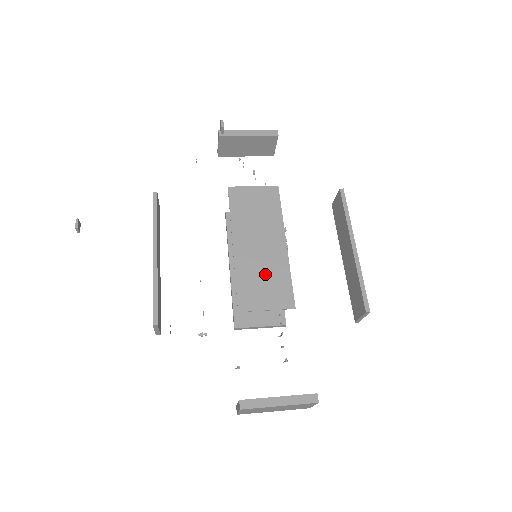
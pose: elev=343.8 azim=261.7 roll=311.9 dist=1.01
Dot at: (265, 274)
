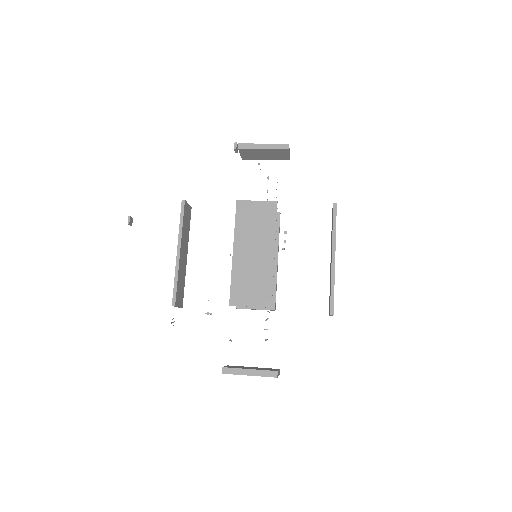
Dot at: (253, 278)
